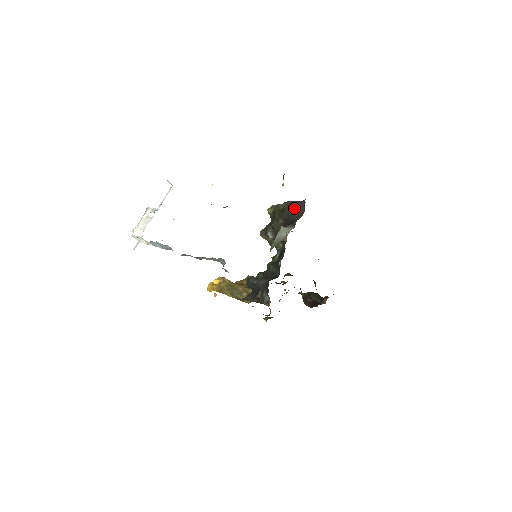
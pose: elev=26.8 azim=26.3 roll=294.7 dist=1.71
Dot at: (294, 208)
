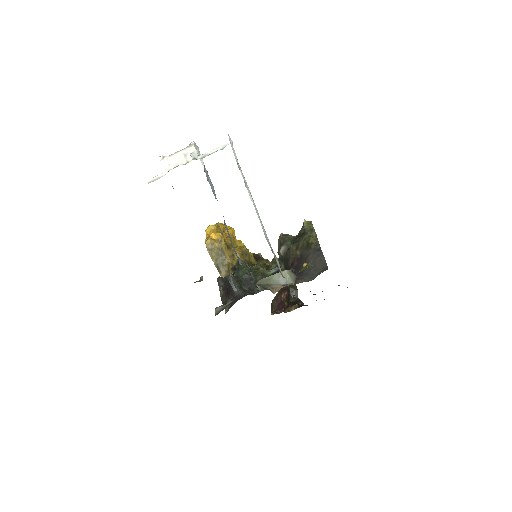
Dot at: (314, 261)
